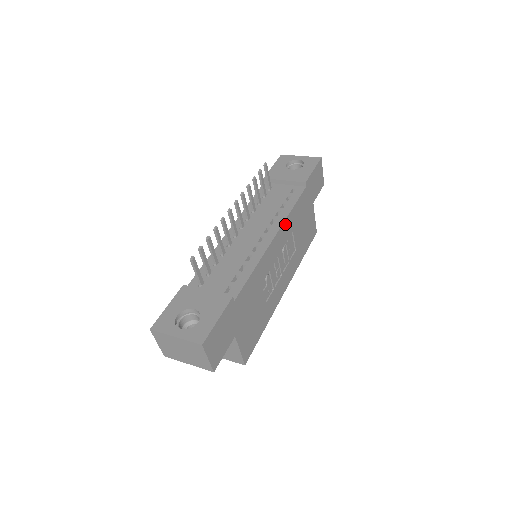
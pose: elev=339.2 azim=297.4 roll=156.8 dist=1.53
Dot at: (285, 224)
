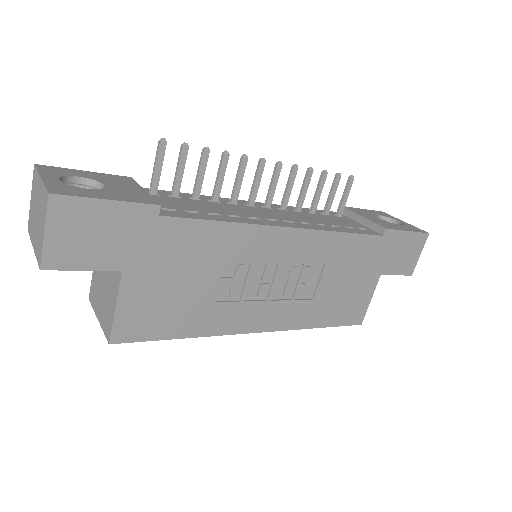
Dot at: (319, 236)
